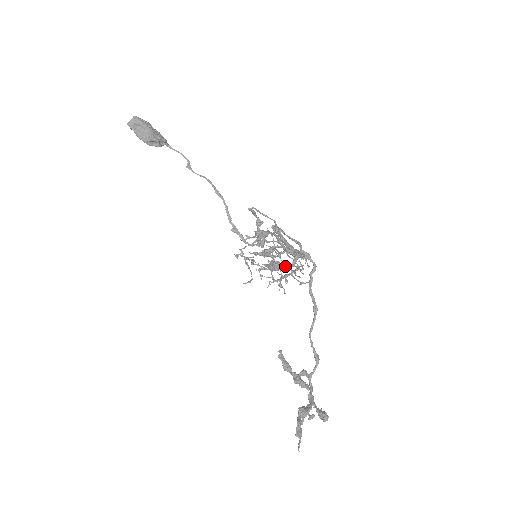
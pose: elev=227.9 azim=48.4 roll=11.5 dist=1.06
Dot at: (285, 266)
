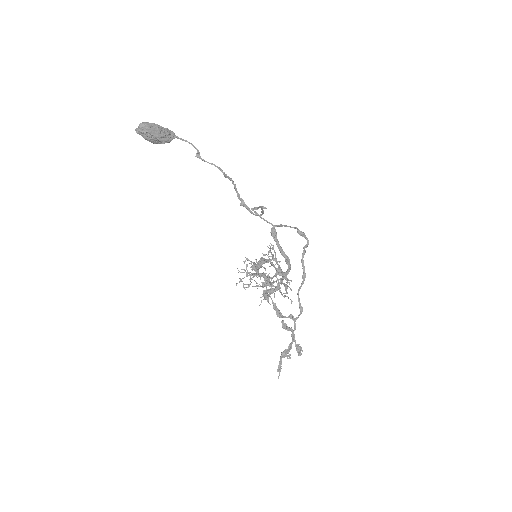
Dot at: (273, 291)
